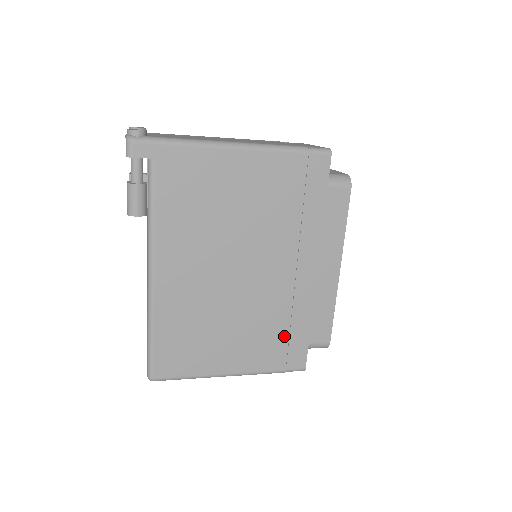
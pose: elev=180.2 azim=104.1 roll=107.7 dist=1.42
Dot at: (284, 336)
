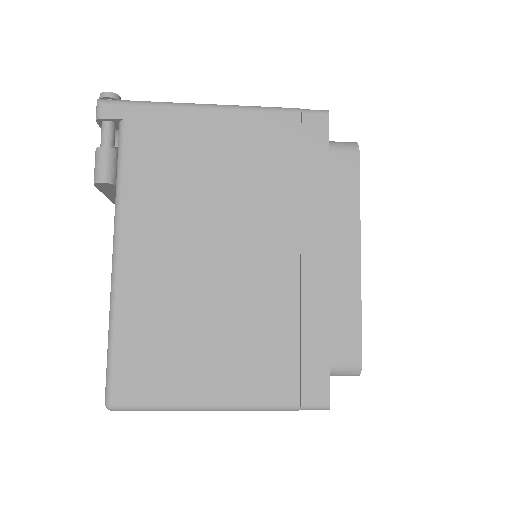
Dot at: (293, 349)
